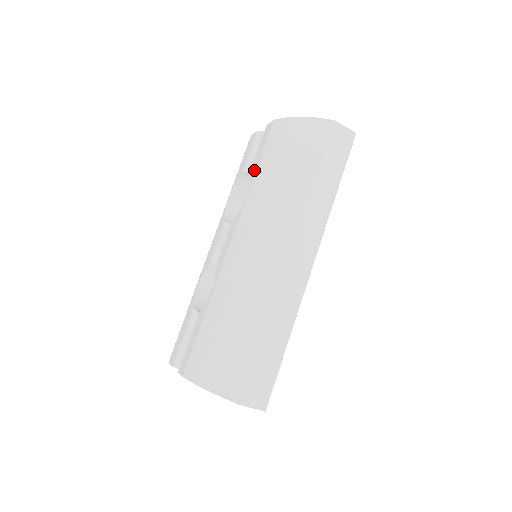
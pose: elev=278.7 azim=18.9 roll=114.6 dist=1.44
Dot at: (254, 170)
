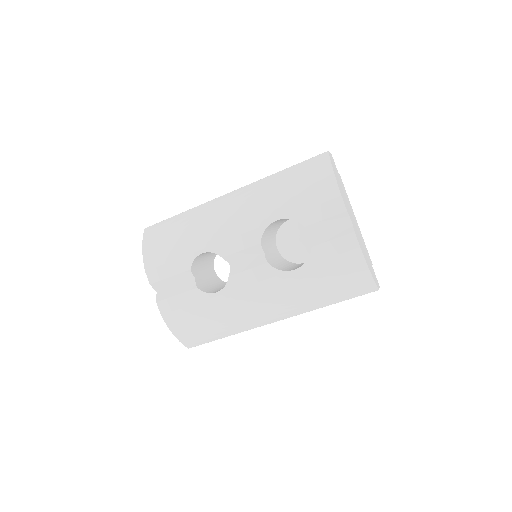
Dot at: (312, 259)
